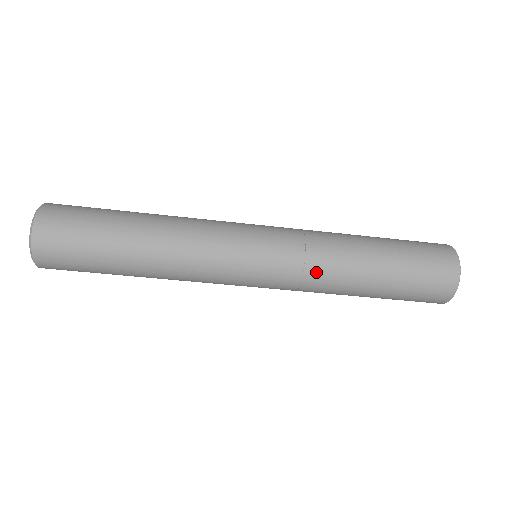
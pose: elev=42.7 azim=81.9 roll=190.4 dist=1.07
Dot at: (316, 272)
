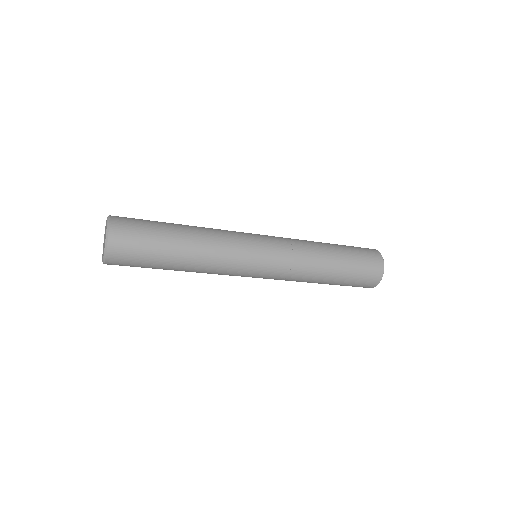
Dot at: (296, 276)
